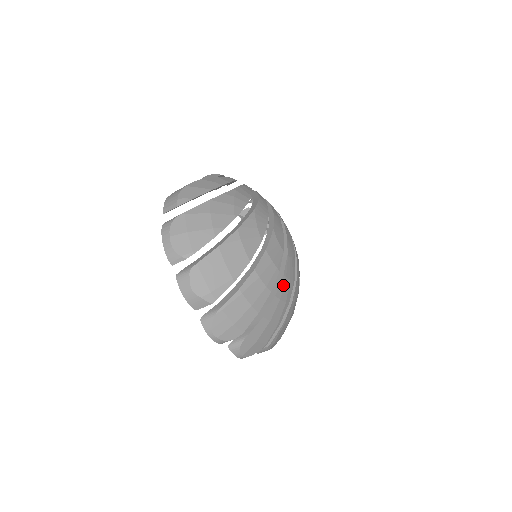
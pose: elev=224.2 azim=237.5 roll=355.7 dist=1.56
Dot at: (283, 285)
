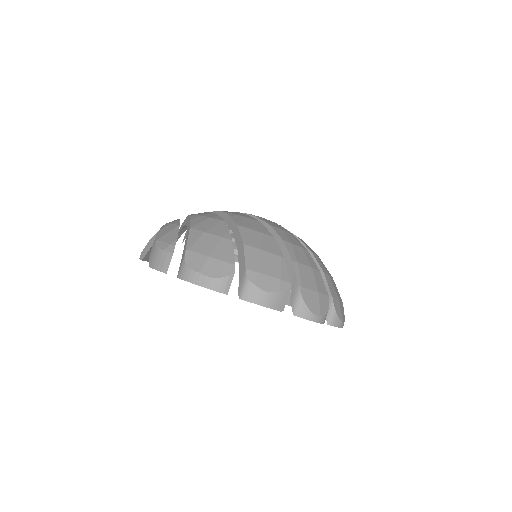
Dot at: (305, 244)
